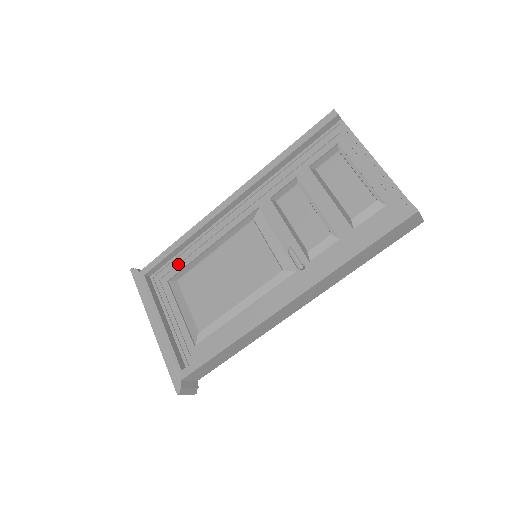
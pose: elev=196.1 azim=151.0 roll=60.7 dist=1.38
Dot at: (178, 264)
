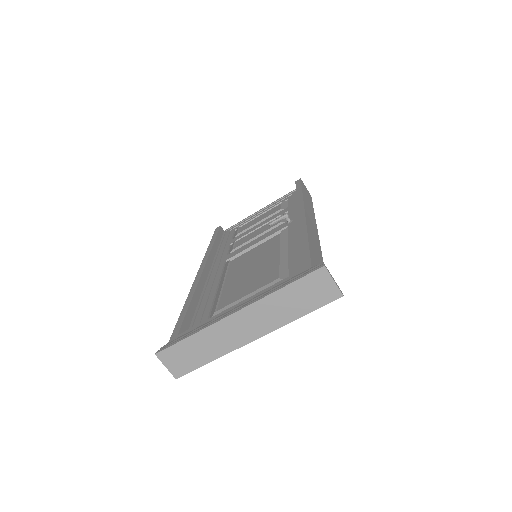
Dot at: (202, 315)
